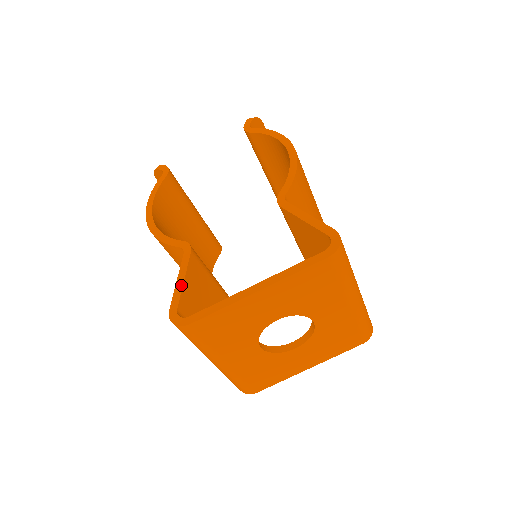
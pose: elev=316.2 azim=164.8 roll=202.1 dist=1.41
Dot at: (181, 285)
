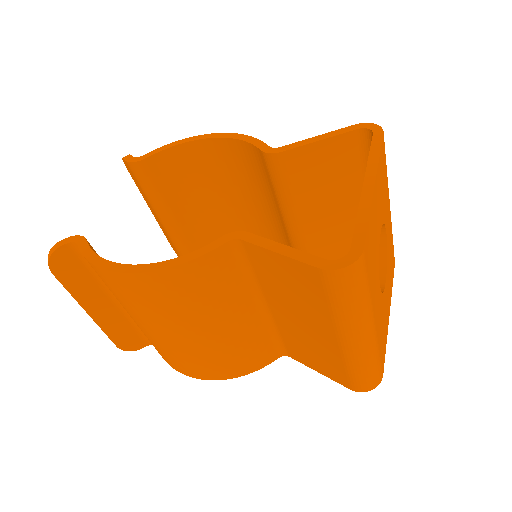
Dot at: (291, 249)
